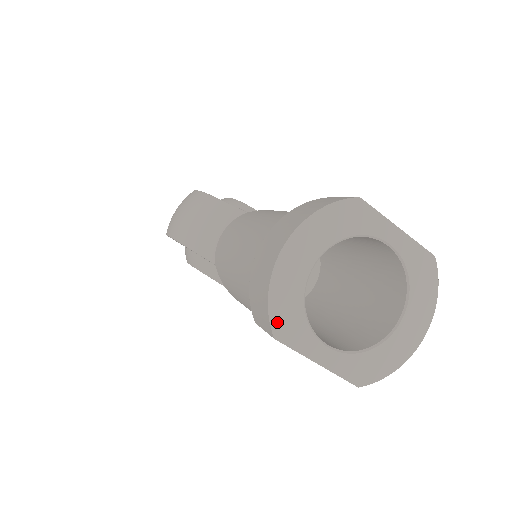
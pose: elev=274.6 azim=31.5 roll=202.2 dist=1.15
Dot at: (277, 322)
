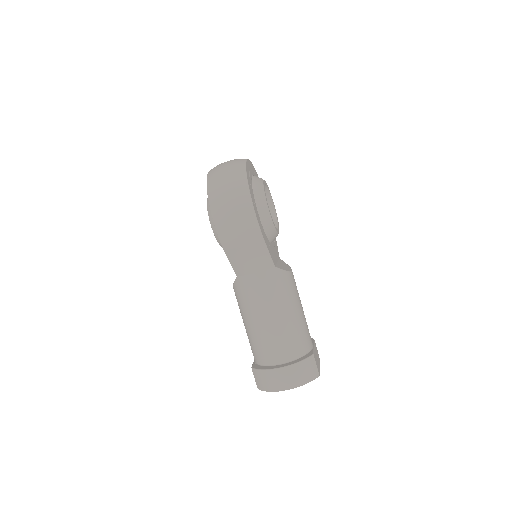
Dot at: occluded
